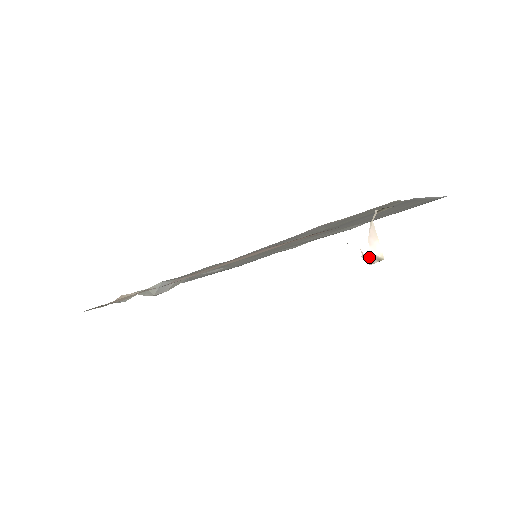
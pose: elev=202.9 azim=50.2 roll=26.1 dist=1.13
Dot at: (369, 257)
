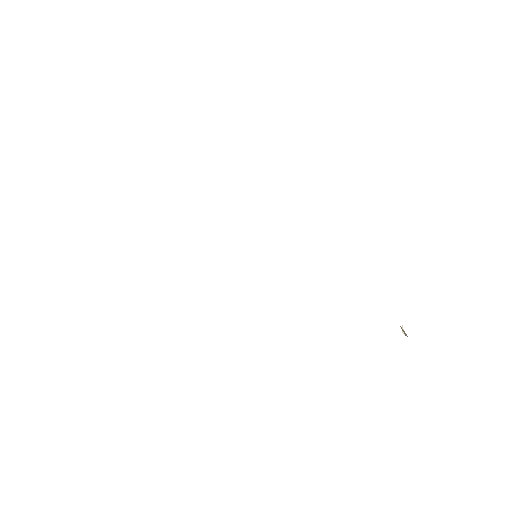
Dot at: occluded
